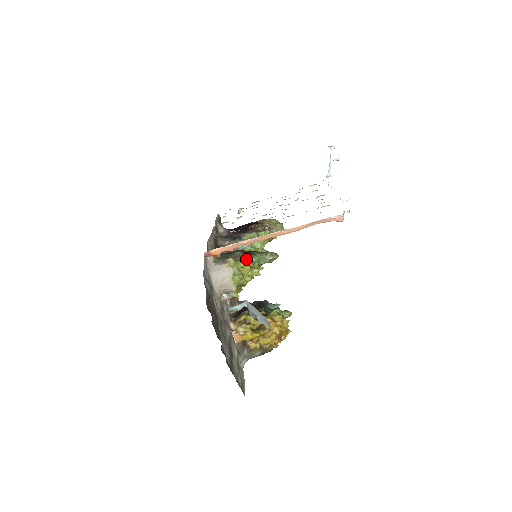
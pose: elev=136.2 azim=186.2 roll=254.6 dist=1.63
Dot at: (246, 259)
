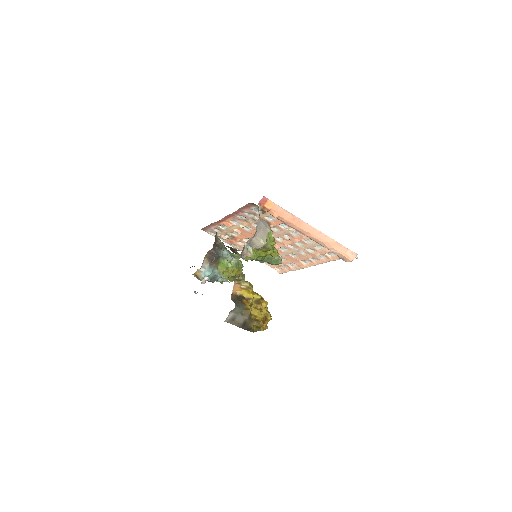
Dot at: occluded
